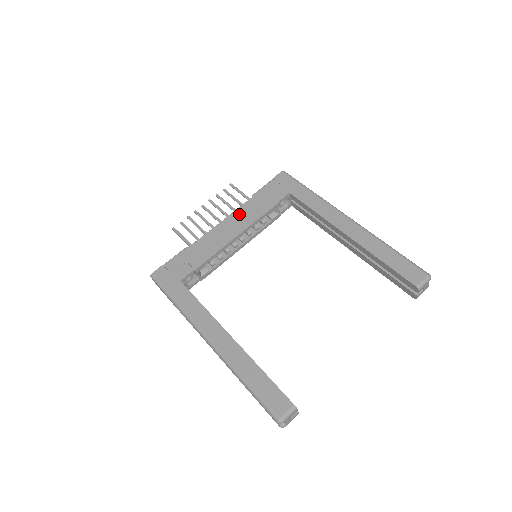
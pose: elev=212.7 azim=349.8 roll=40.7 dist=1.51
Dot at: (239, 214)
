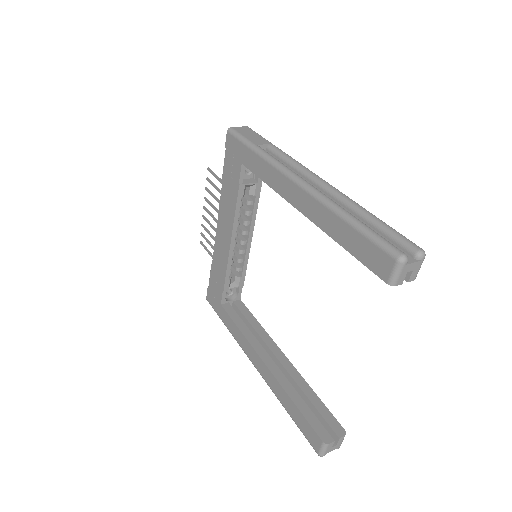
Dot at: (222, 213)
